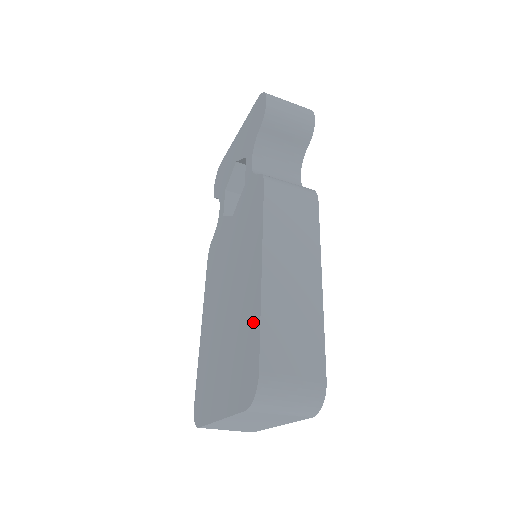
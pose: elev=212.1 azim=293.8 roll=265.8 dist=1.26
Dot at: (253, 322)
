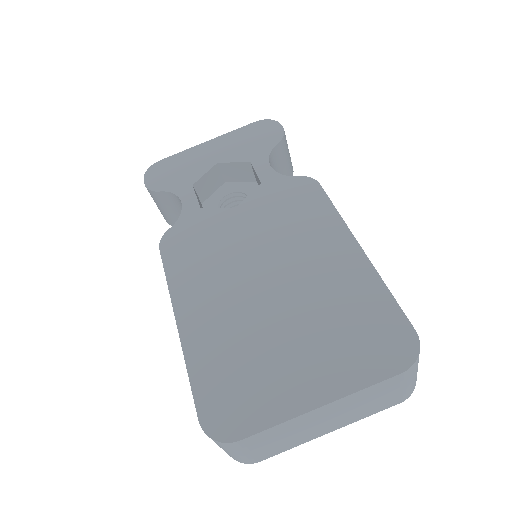
Dot at: (369, 291)
